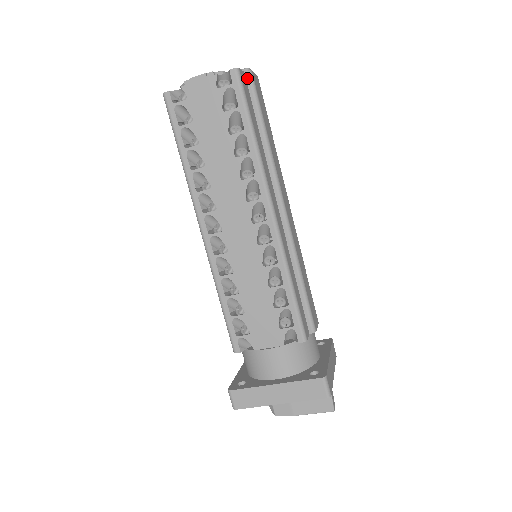
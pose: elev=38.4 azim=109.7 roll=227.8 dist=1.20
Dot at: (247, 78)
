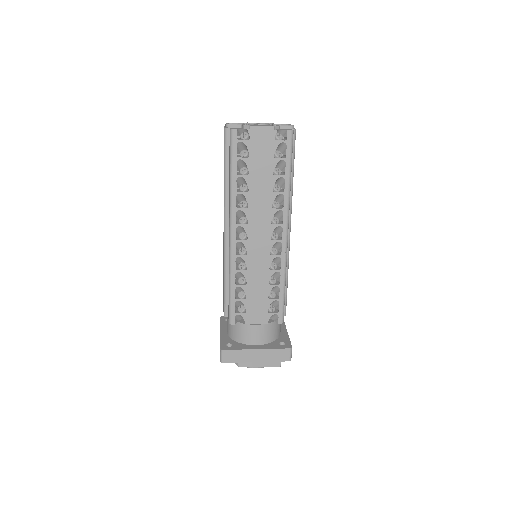
Dot at: occluded
